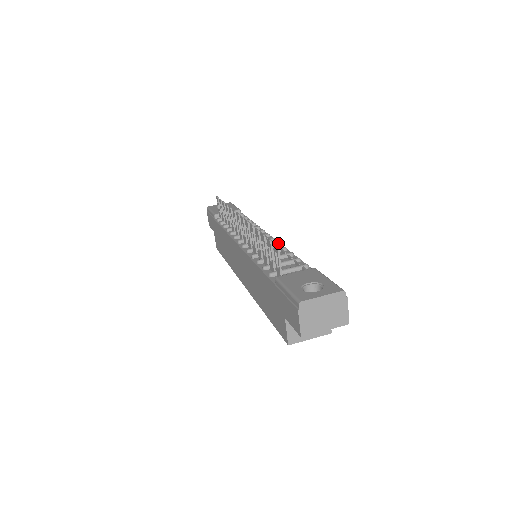
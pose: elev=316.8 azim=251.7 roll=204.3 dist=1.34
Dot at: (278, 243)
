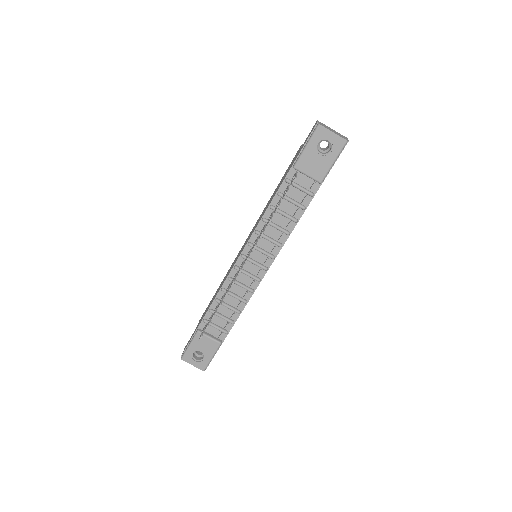
Dot at: (251, 292)
